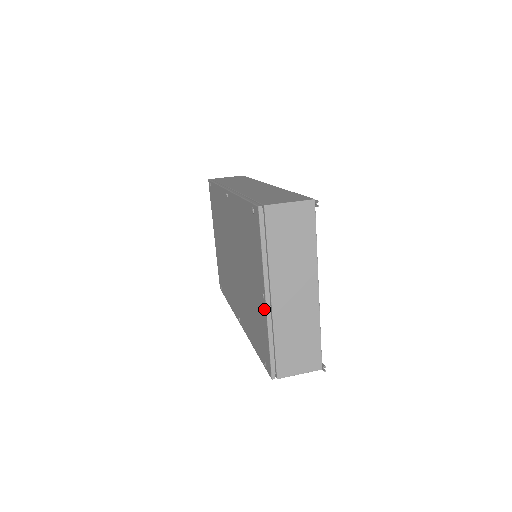
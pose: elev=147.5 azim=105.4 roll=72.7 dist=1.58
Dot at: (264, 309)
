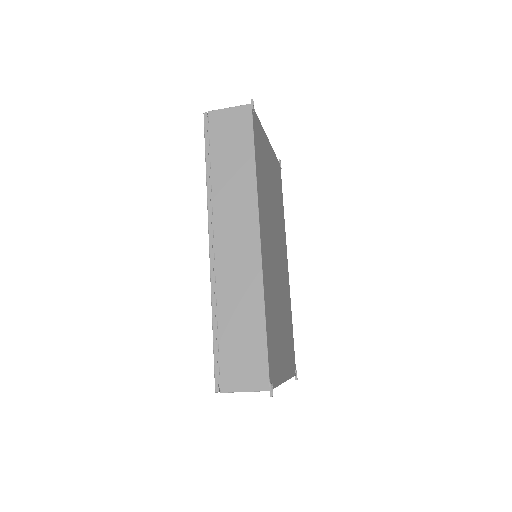
Dot at: occluded
